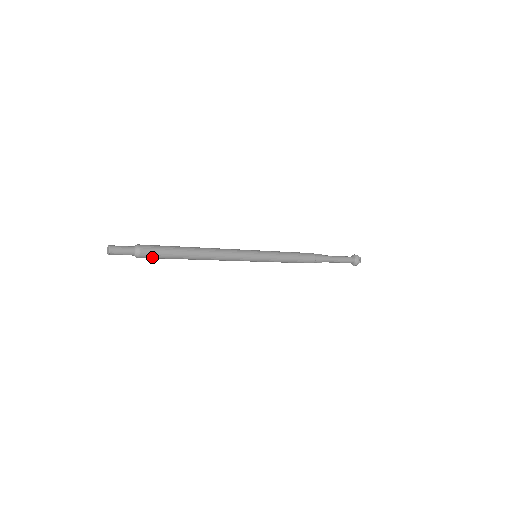
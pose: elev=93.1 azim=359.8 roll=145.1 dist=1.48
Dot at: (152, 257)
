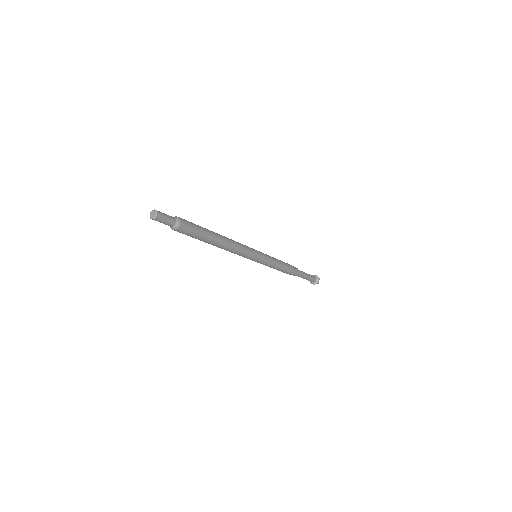
Dot at: (186, 233)
